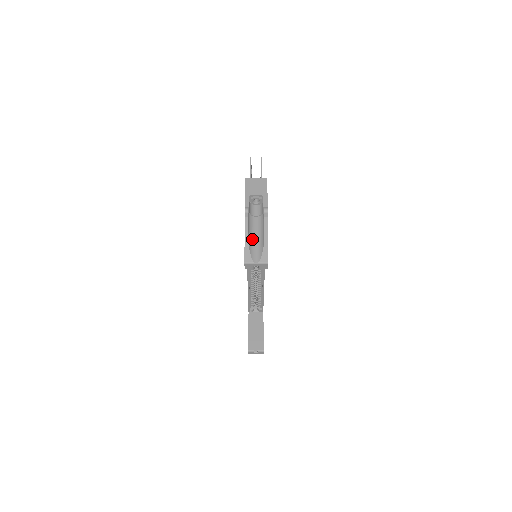
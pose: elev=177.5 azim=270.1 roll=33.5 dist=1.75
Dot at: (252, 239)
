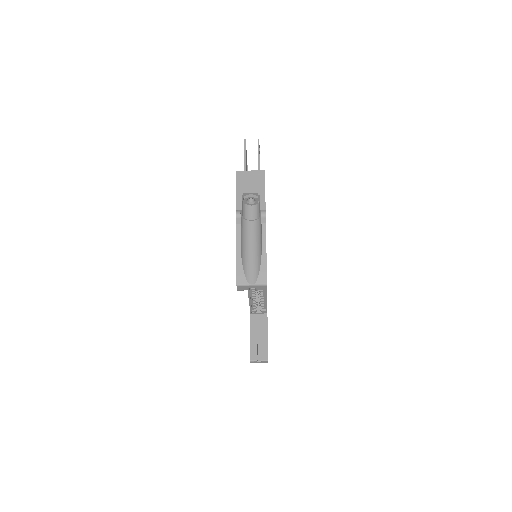
Dot at: (246, 252)
